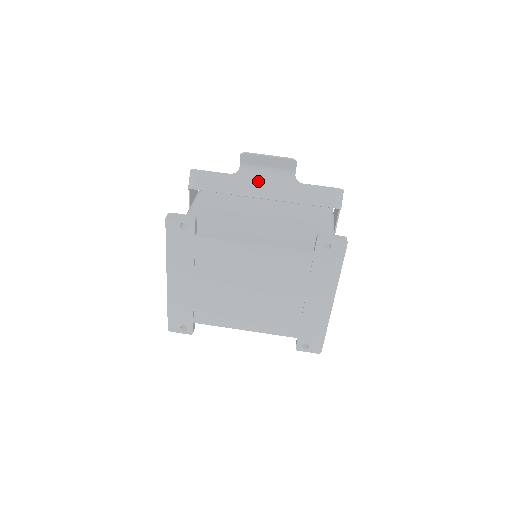
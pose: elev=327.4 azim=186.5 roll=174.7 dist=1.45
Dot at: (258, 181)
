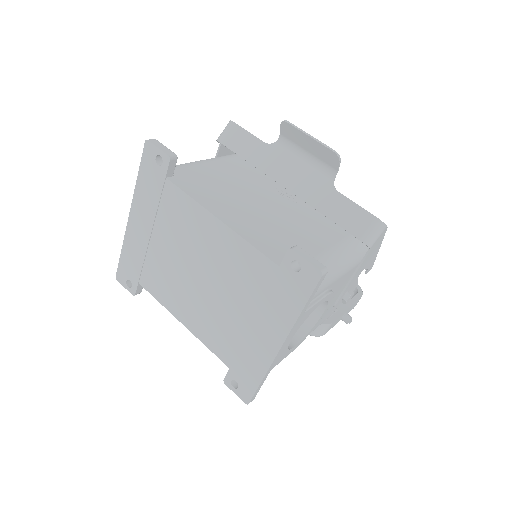
Dot at: (289, 164)
